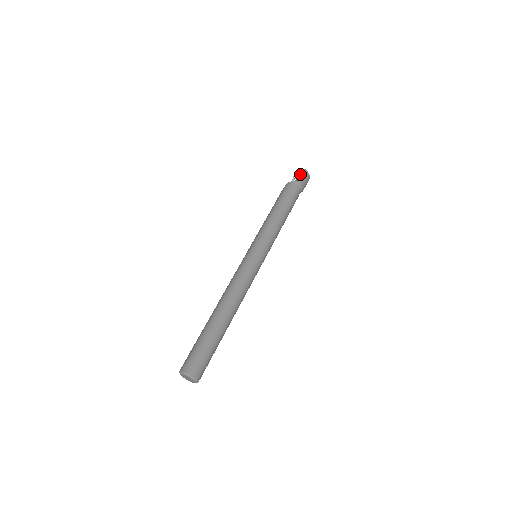
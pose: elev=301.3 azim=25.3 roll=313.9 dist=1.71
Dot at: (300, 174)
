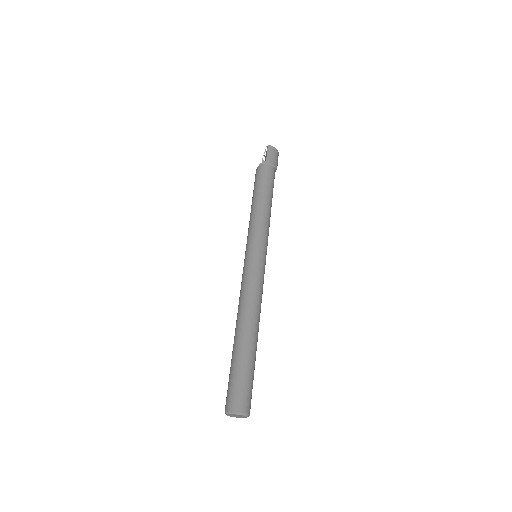
Dot at: (266, 153)
